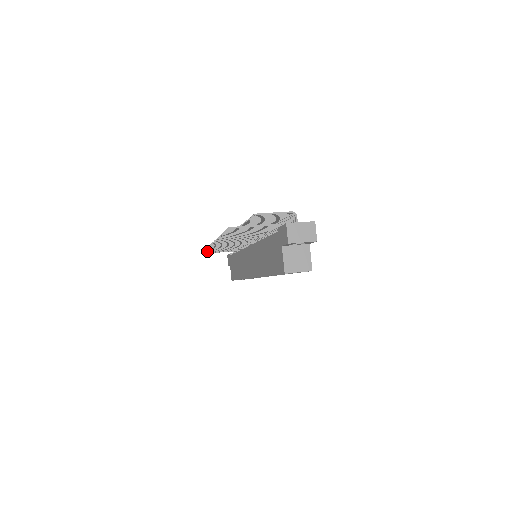
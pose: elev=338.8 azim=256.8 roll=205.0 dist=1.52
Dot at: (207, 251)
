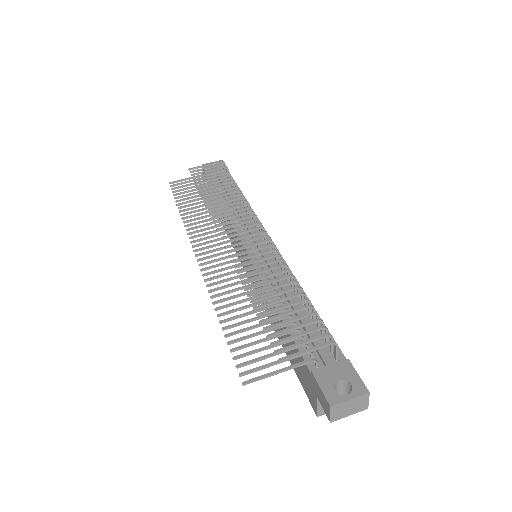
Dot at: (179, 197)
